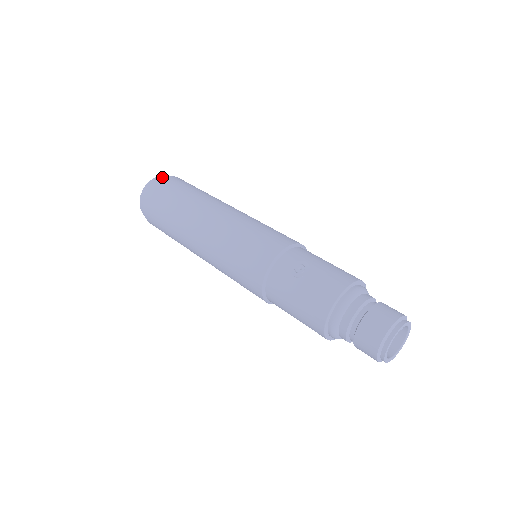
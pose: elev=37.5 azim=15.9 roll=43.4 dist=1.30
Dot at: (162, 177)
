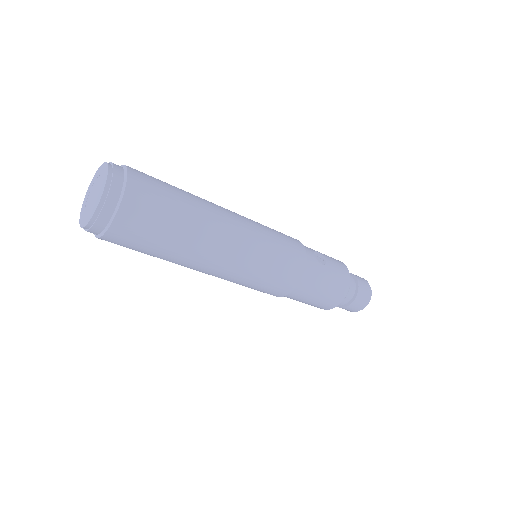
Dot at: (118, 165)
